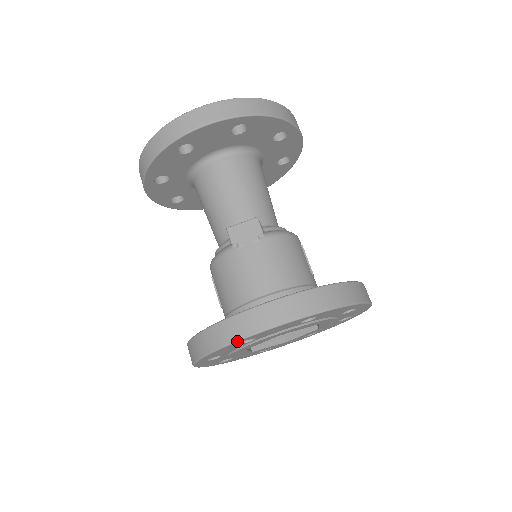
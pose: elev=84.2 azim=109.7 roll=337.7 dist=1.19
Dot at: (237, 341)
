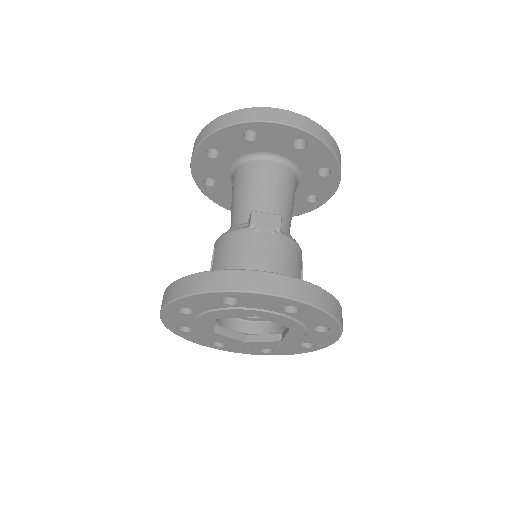
Dot at: (226, 291)
